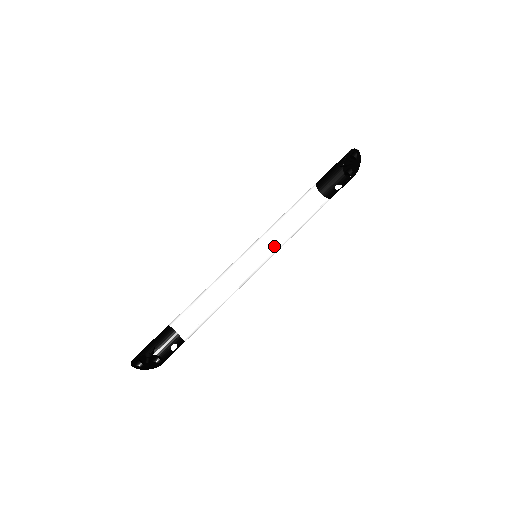
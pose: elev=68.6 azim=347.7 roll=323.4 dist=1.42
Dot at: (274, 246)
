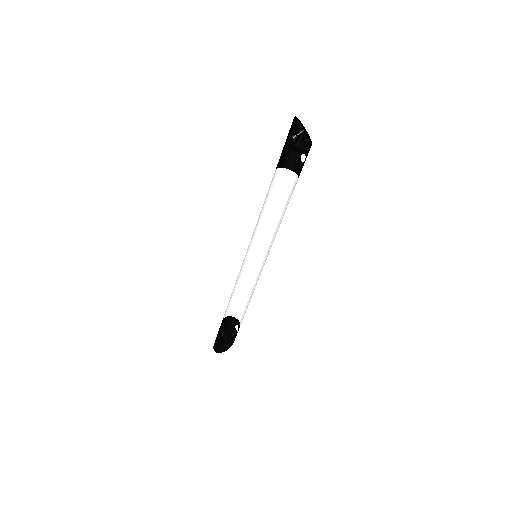
Dot at: (270, 237)
